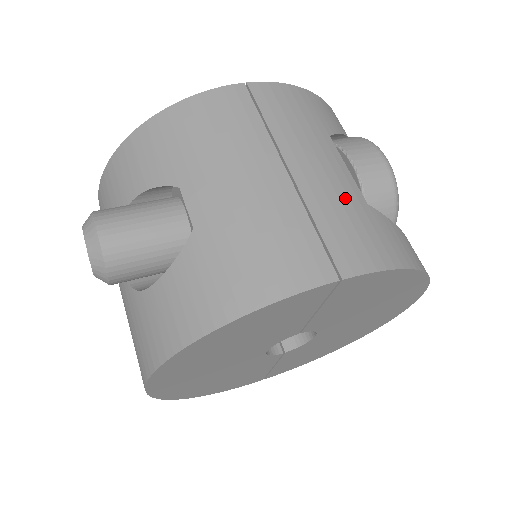
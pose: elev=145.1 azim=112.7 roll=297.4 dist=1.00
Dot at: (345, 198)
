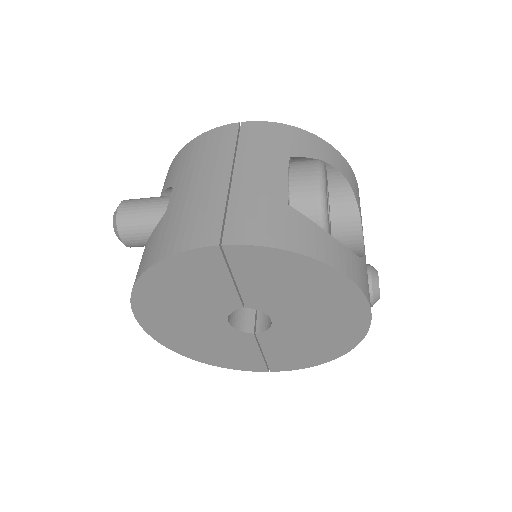
Dot at: (265, 197)
